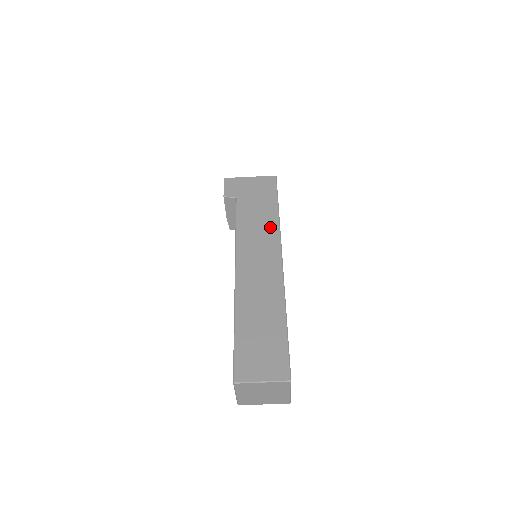
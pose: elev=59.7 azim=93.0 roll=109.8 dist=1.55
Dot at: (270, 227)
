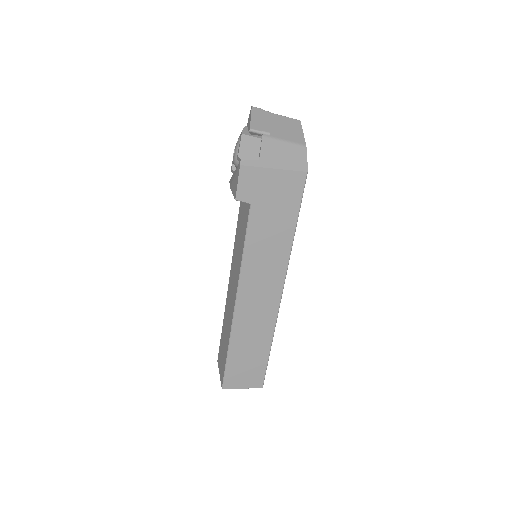
Dot at: (280, 255)
